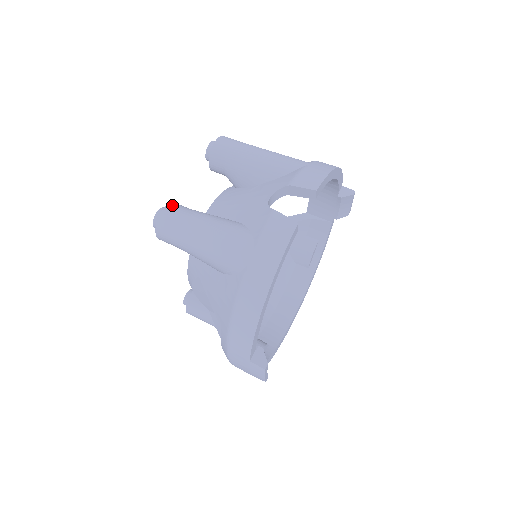
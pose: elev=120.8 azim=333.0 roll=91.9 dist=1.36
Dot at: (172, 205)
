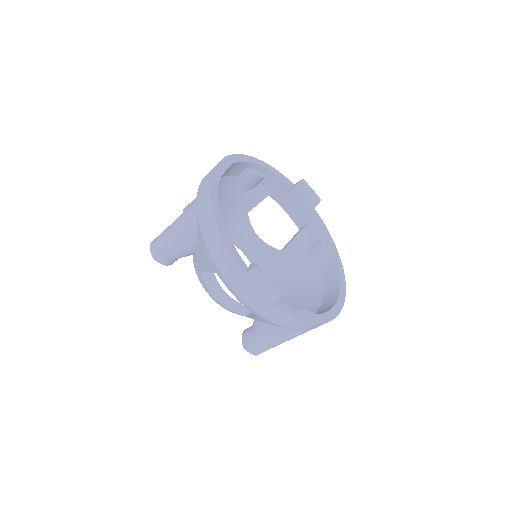
Dot at: occluded
